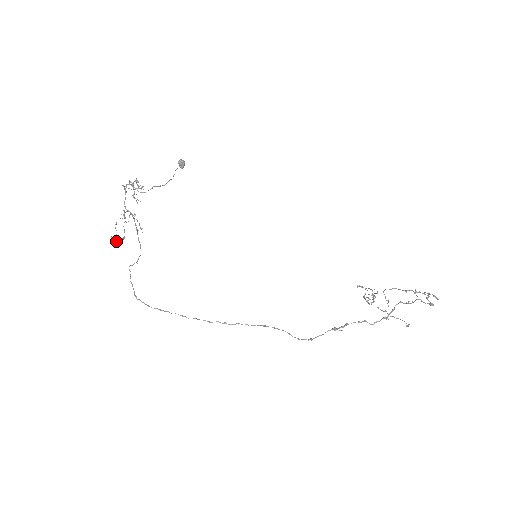
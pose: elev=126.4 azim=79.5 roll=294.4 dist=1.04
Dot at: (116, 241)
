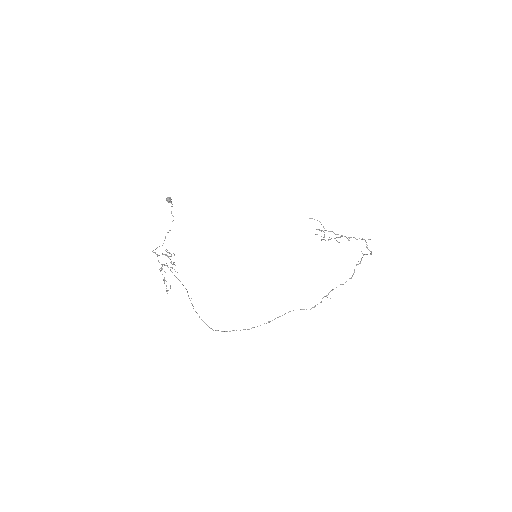
Dot at: (168, 290)
